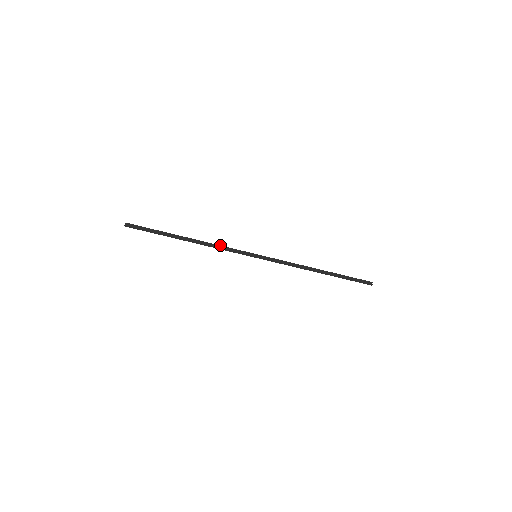
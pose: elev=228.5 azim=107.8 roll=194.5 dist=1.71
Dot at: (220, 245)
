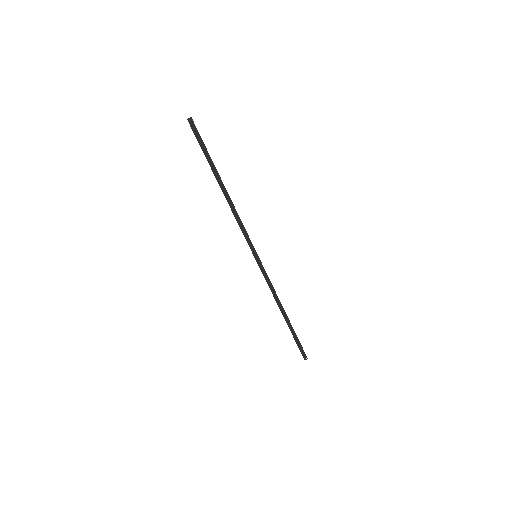
Dot at: occluded
